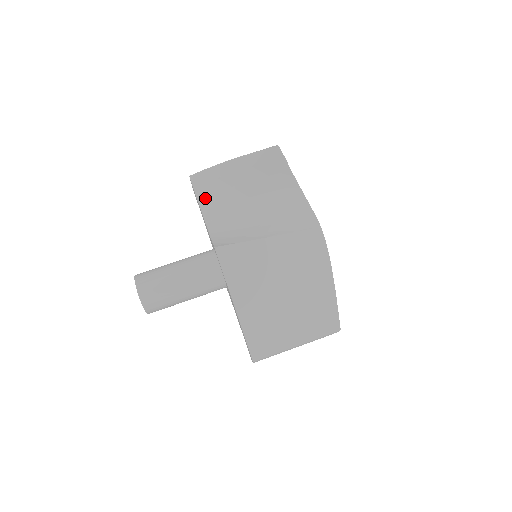
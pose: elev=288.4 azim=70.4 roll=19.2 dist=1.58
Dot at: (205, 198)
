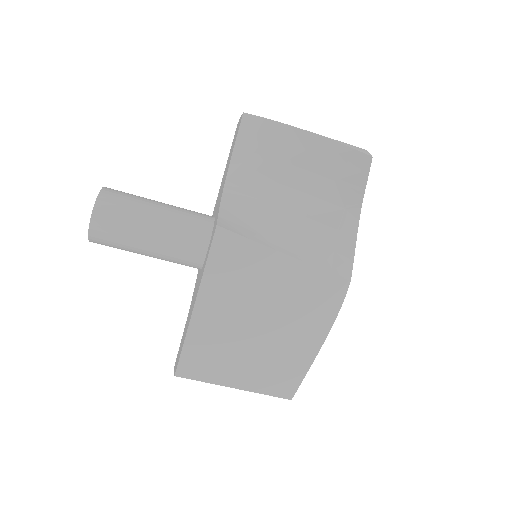
Dot at: (244, 152)
